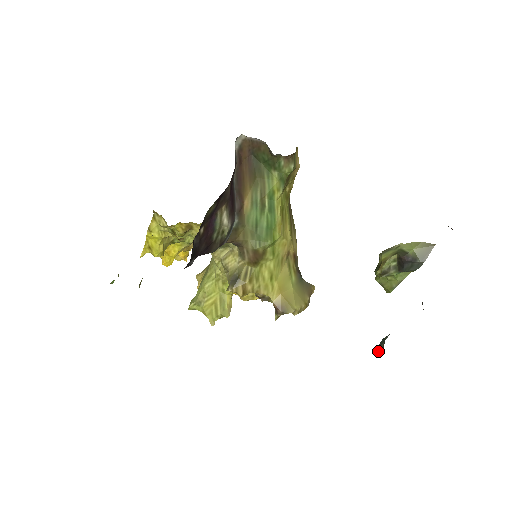
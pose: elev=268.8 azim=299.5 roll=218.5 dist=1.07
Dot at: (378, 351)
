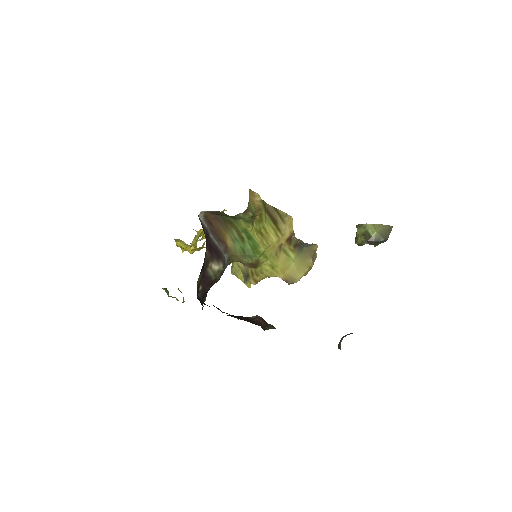
Dot at: (339, 347)
